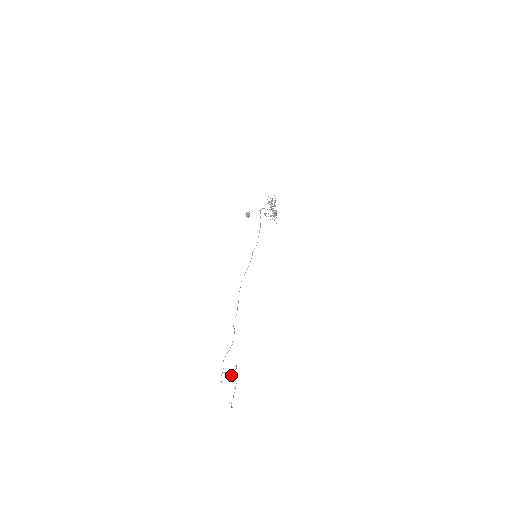
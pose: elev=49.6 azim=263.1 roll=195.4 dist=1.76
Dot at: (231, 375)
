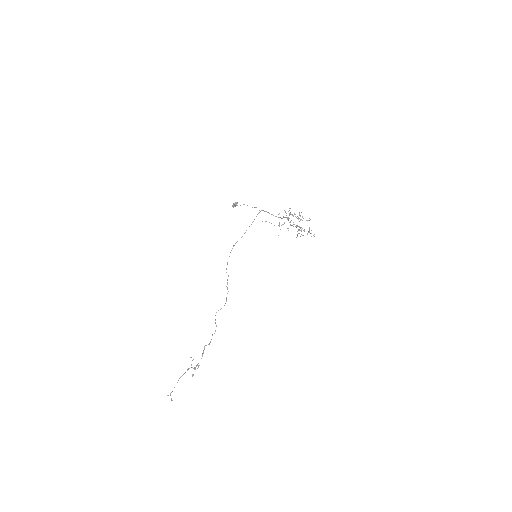
Dot at: (197, 368)
